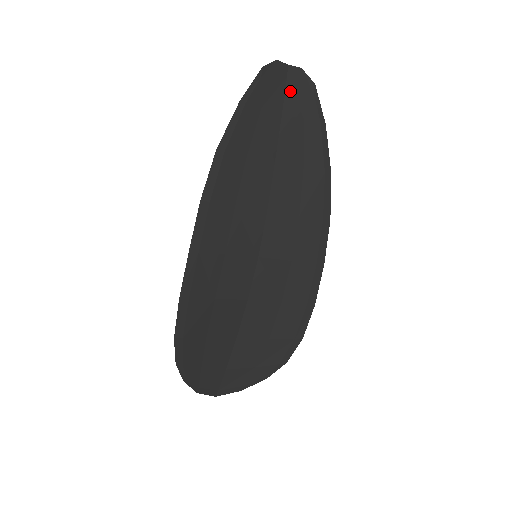
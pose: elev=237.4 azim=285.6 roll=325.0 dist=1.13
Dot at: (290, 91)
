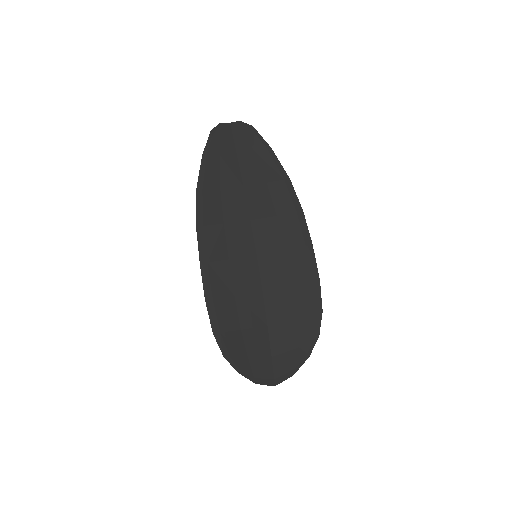
Dot at: (237, 138)
